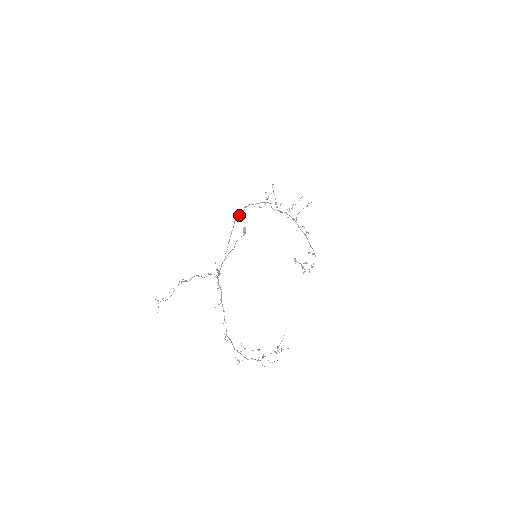
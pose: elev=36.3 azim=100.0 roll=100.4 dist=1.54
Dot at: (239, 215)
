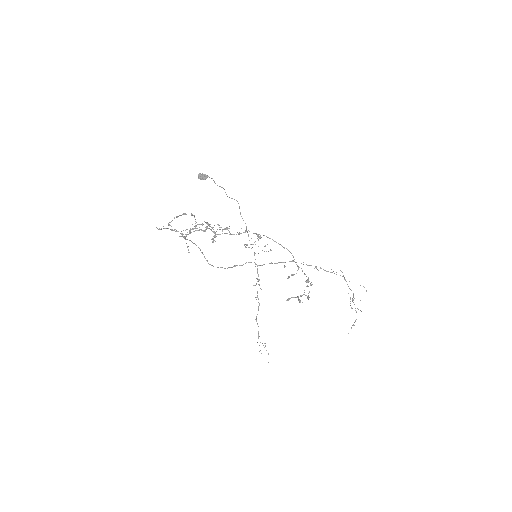
Dot at: occluded
